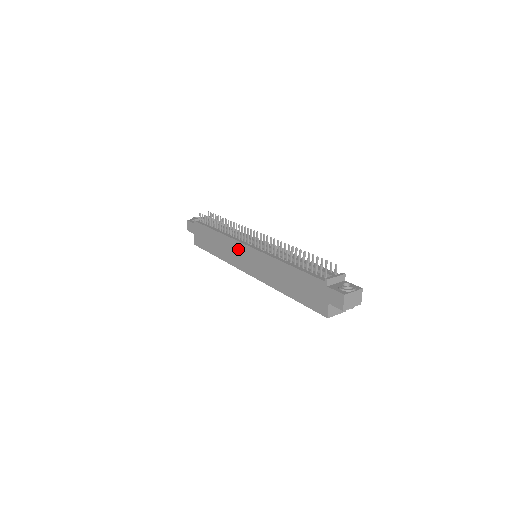
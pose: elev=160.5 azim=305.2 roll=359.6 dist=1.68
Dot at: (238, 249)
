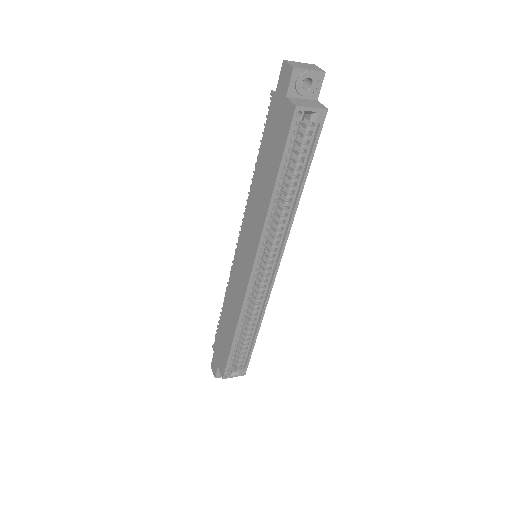
Dot at: (236, 271)
